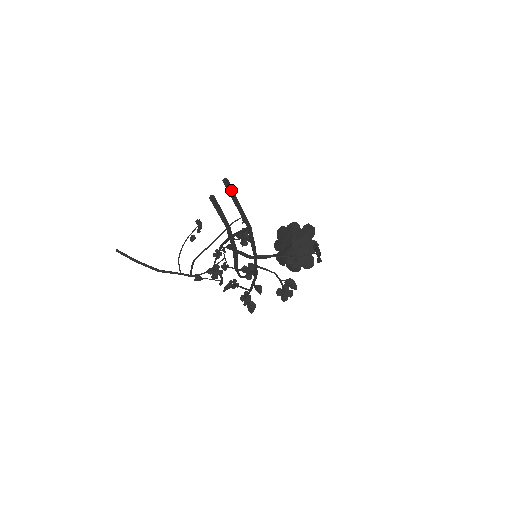
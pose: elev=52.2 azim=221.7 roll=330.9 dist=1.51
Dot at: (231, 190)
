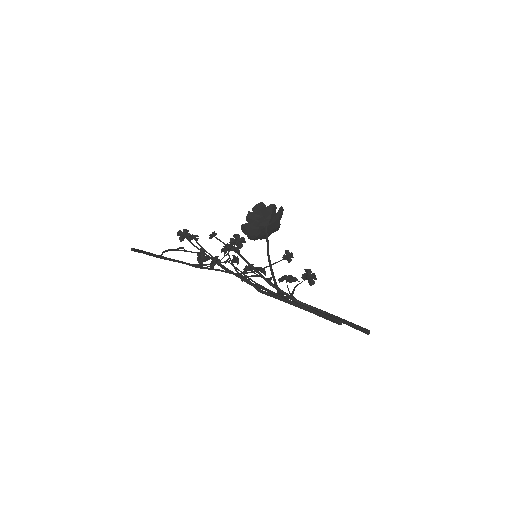
Dot at: (361, 330)
